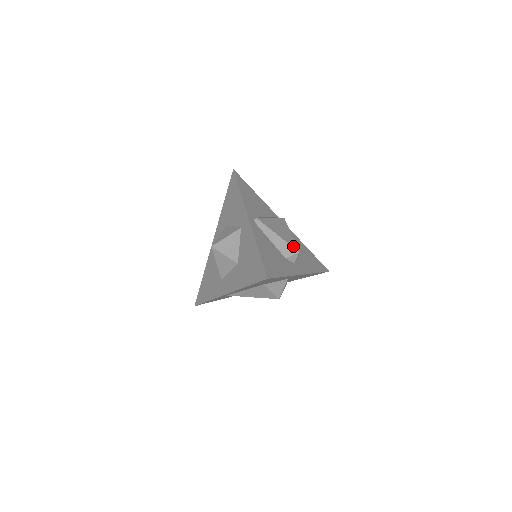
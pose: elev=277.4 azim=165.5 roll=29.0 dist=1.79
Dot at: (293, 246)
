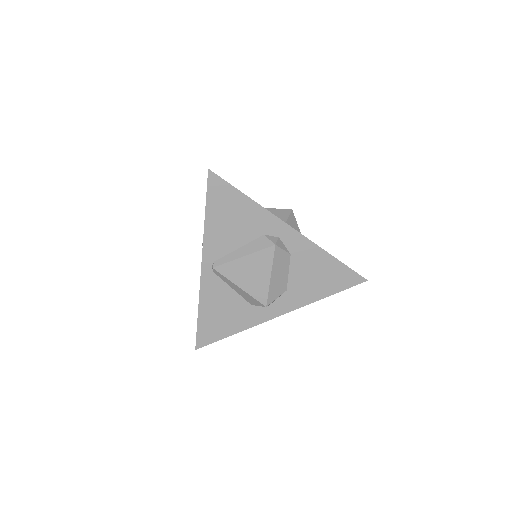
Dot at: (259, 299)
